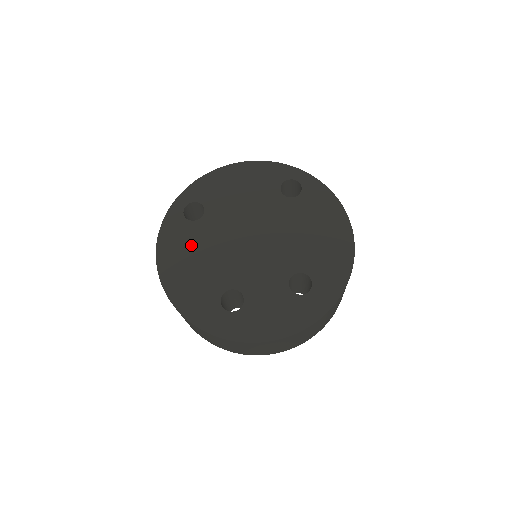
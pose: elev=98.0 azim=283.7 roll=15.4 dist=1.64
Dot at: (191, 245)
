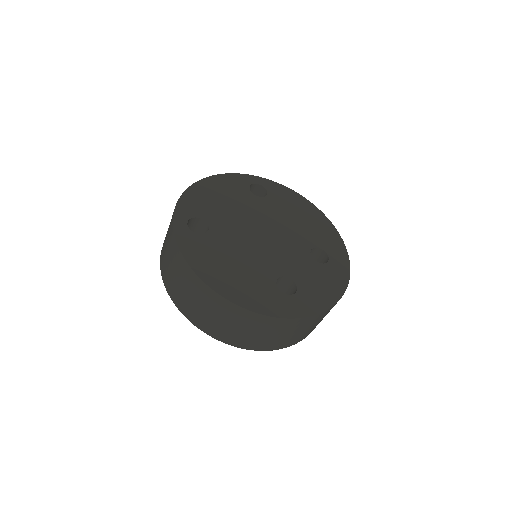
Dot at: (219, 254)
